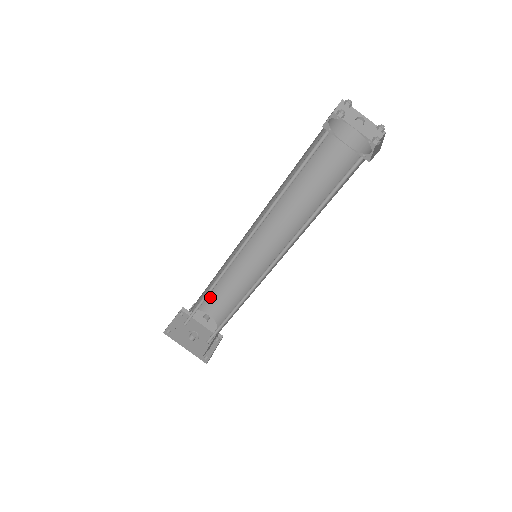
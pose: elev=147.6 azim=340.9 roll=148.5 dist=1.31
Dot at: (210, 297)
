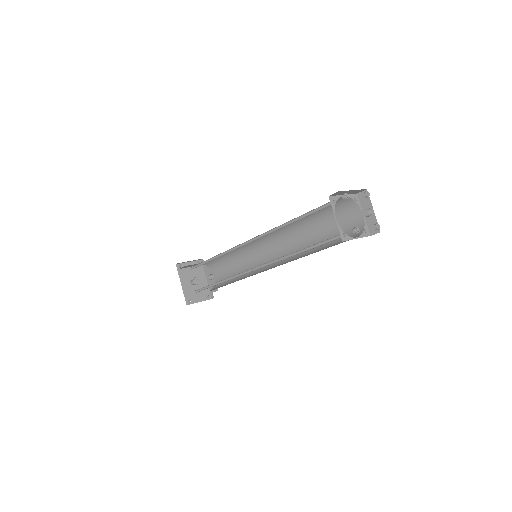
Dot at: (221, 264)
